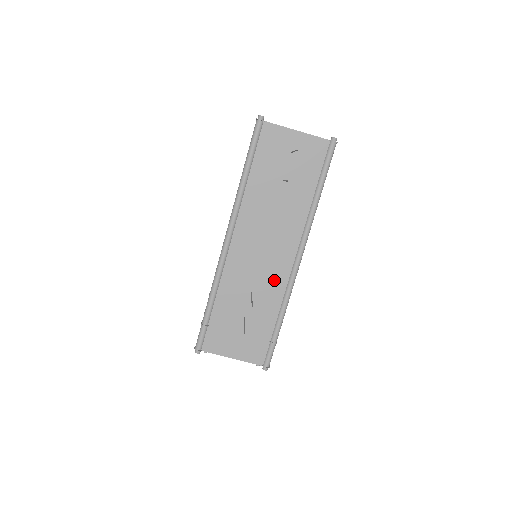
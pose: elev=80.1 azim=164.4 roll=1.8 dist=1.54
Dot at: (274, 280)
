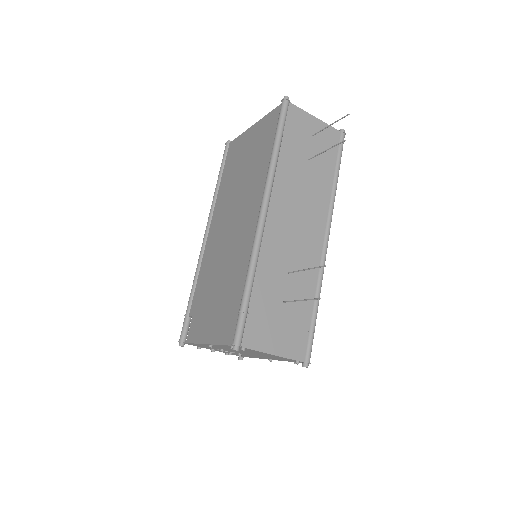
Dot at: (308, 260)
